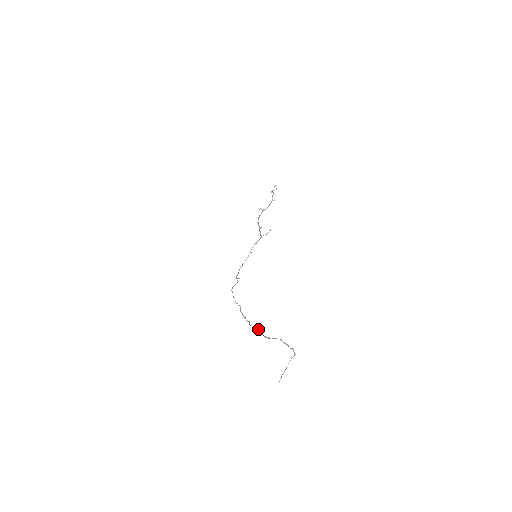
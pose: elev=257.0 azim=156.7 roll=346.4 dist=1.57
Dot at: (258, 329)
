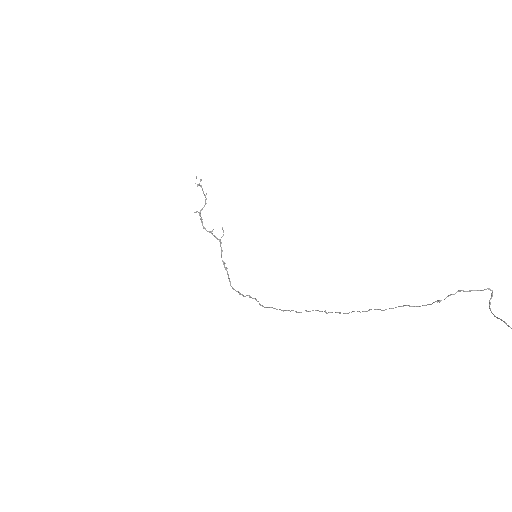
Dot at: (403, 306)
